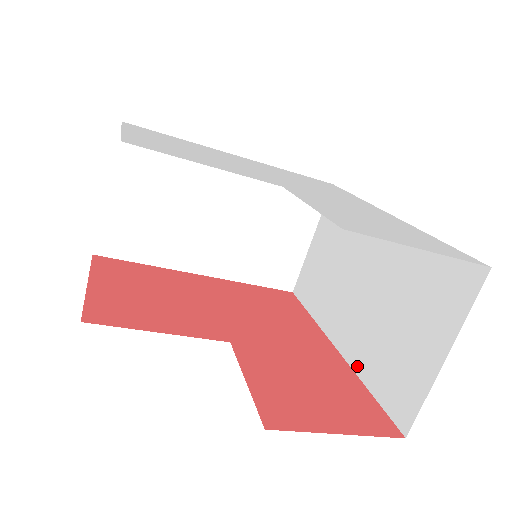
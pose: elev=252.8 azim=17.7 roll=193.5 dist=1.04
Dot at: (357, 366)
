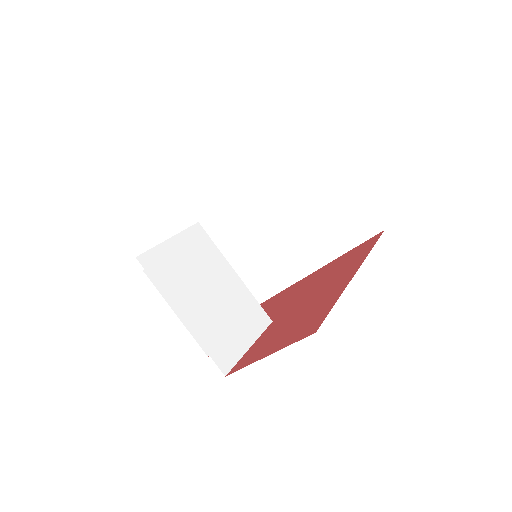
Dot at: occluded
